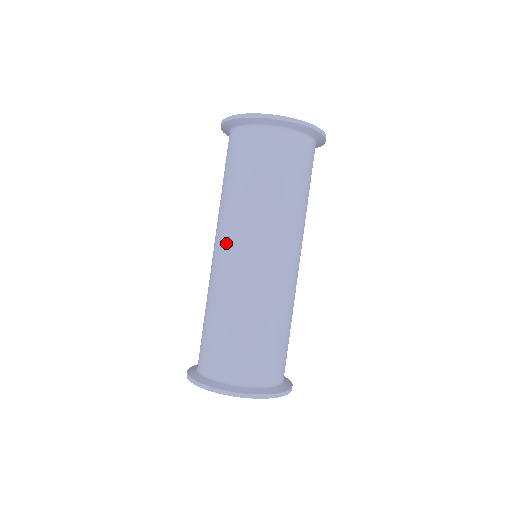
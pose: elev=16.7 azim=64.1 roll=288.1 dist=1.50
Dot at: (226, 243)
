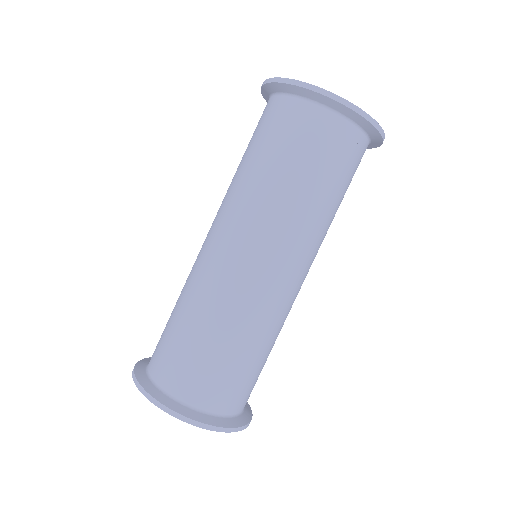
Dot at: (218, 229)
